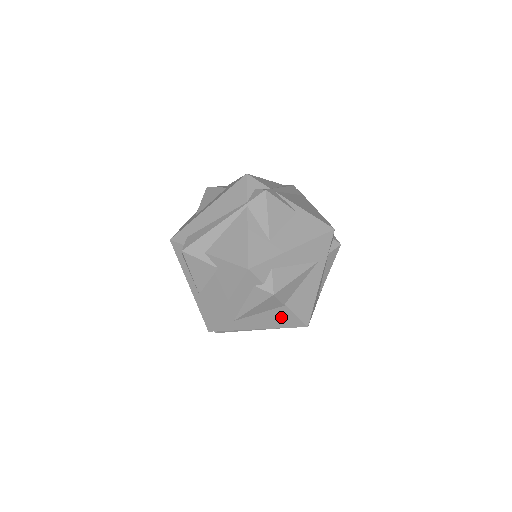
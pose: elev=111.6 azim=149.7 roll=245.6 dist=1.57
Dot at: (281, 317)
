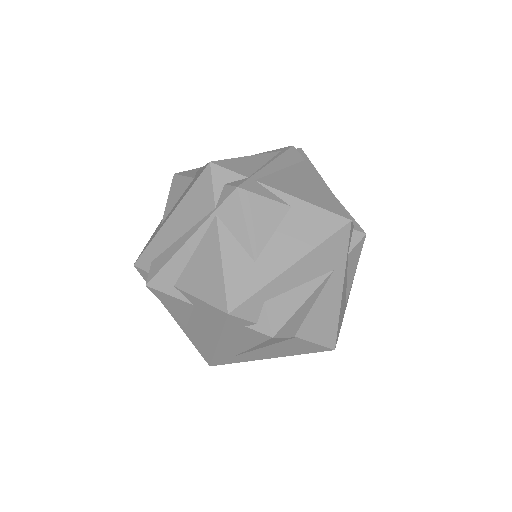
Dot at: (295, 346)
